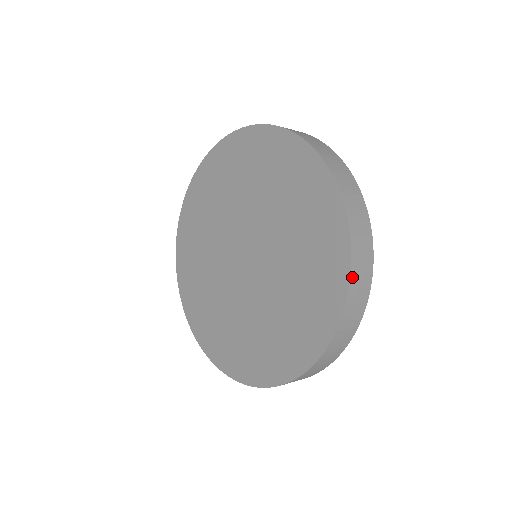
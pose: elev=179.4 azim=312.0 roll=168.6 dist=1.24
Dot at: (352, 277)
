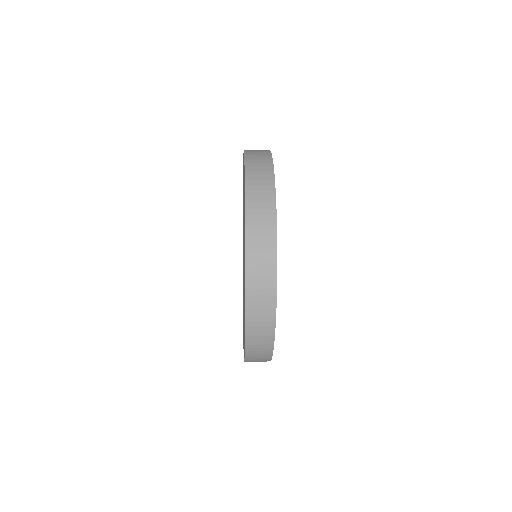
Dot at: (248, 278)
